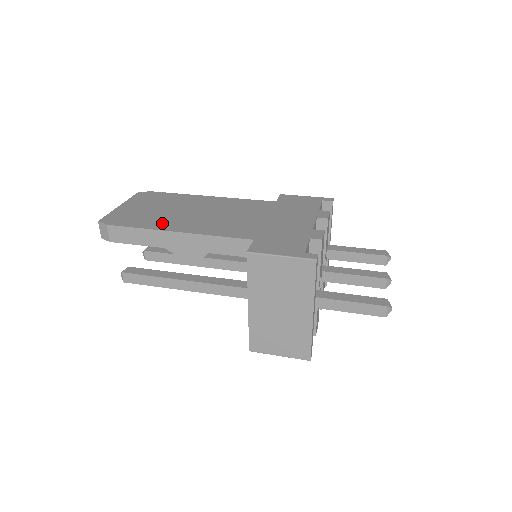
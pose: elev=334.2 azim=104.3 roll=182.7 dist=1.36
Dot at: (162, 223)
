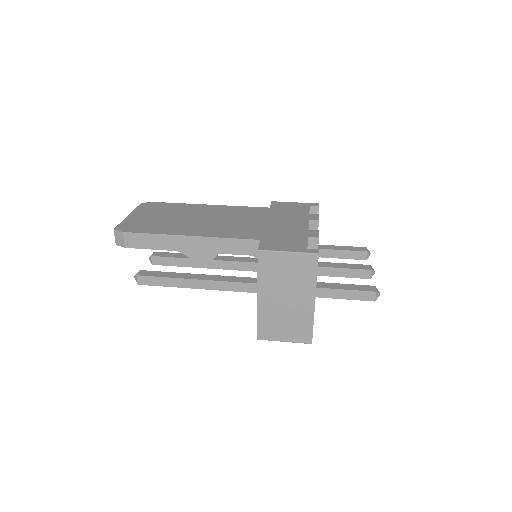
Dot at: (174, 229)
